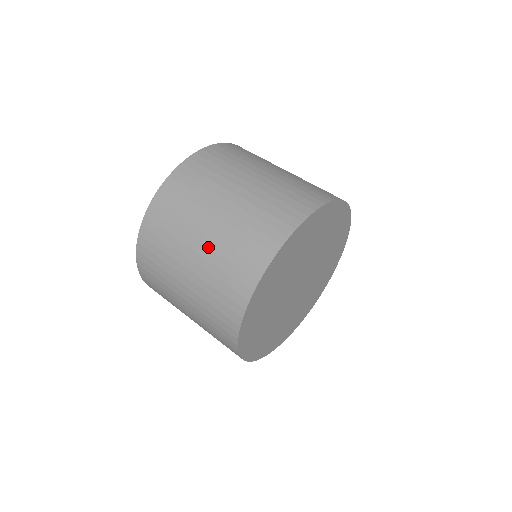
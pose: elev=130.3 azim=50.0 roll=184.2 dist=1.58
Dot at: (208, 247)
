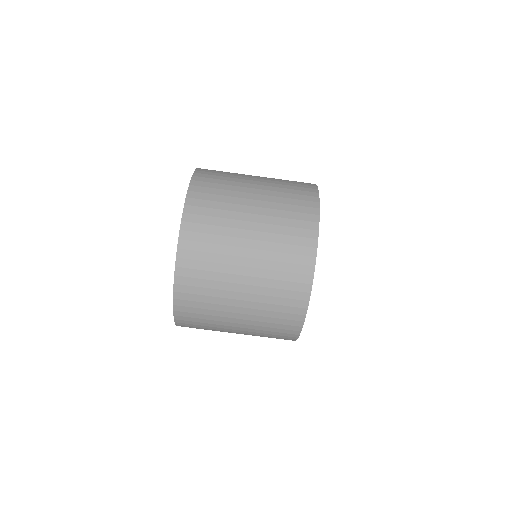
Dot at: (252, 293)
